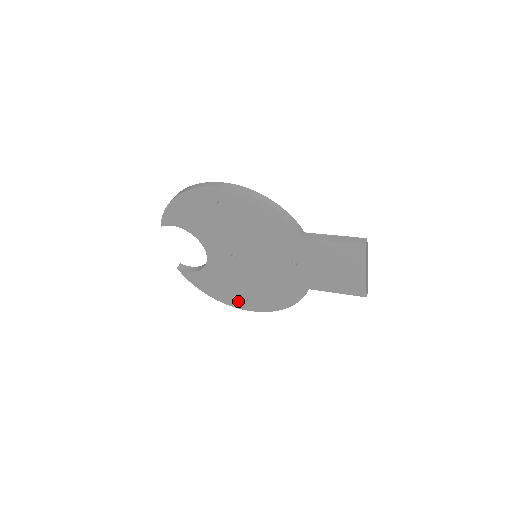
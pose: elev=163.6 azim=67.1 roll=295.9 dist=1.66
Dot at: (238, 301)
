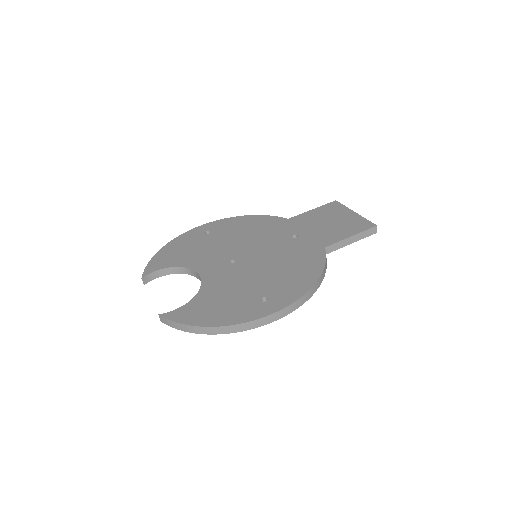
Dot at: occluded
